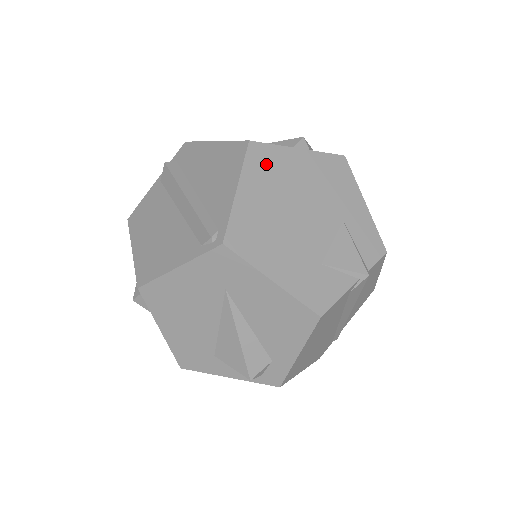
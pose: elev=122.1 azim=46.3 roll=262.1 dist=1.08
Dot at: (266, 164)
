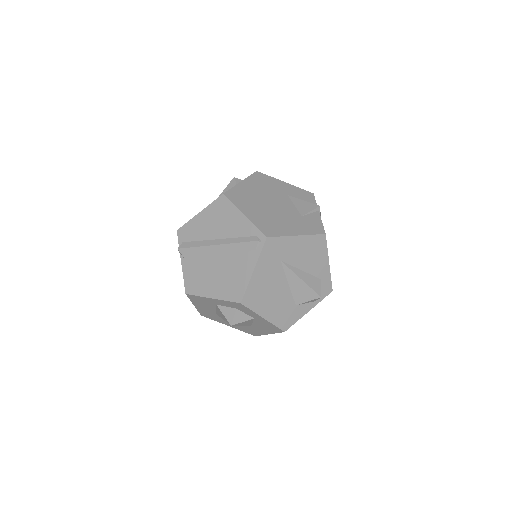
Dot at: (240, 197)
